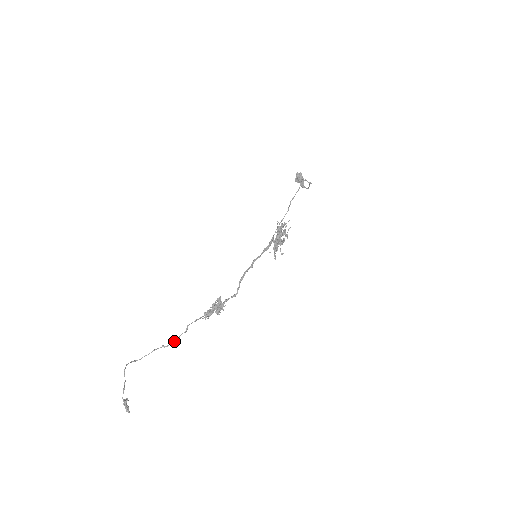
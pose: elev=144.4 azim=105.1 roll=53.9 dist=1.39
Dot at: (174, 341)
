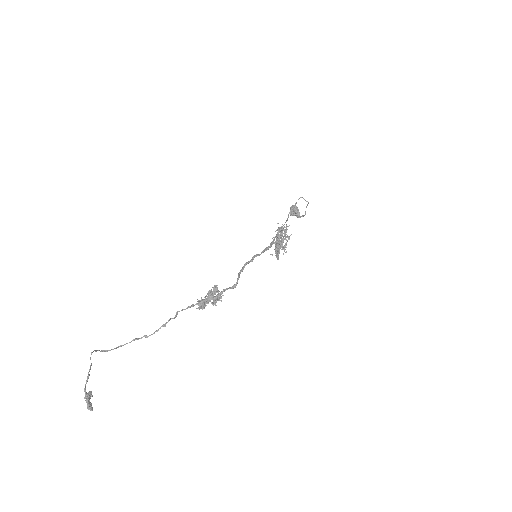
Dot at: (159, 328)
